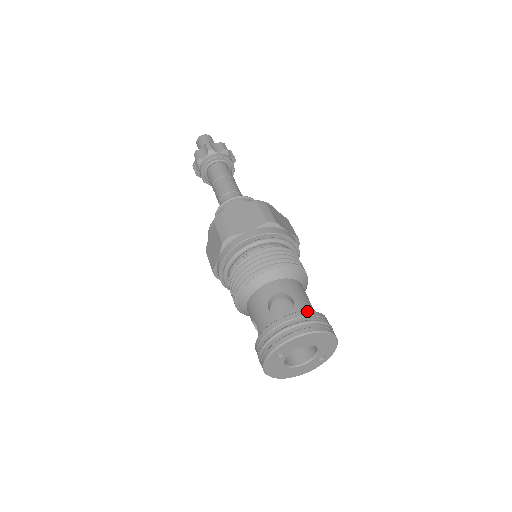
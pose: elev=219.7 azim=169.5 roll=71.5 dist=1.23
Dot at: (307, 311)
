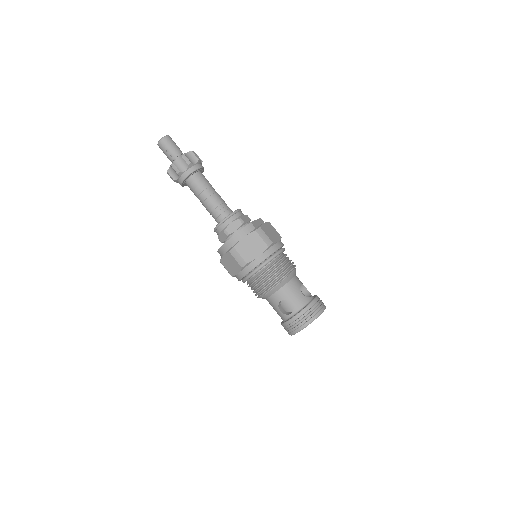
Dot at: occluded
